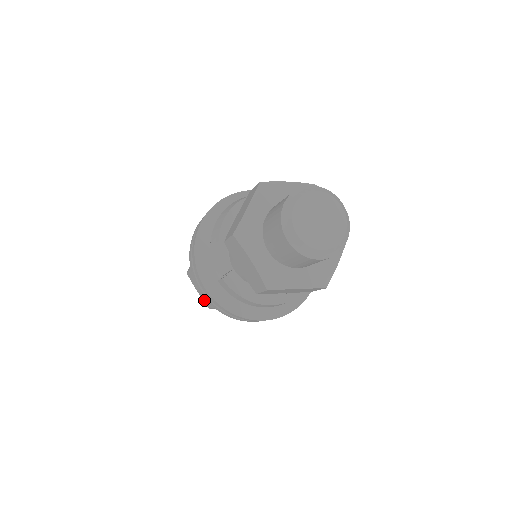
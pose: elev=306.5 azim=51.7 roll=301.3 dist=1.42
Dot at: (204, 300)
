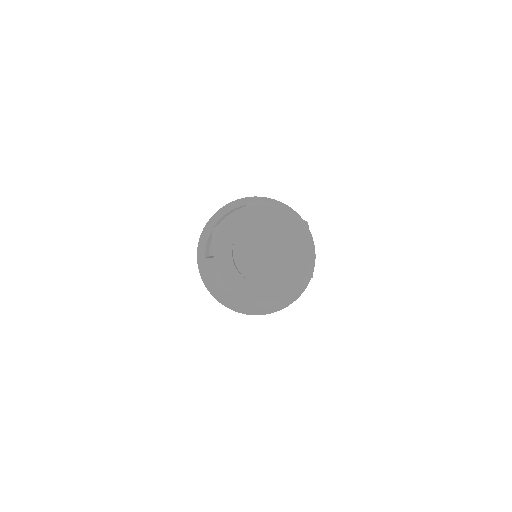
Dot at: occluded
